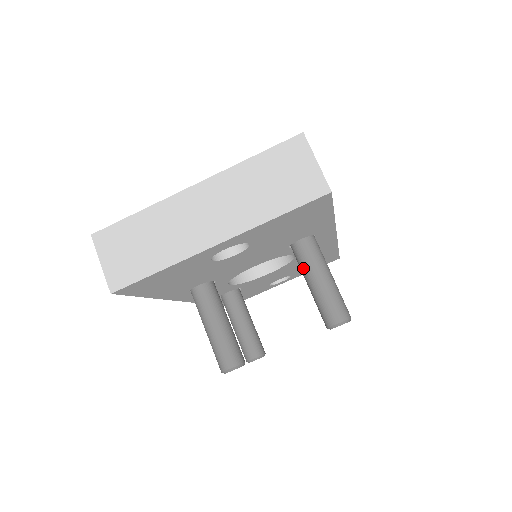
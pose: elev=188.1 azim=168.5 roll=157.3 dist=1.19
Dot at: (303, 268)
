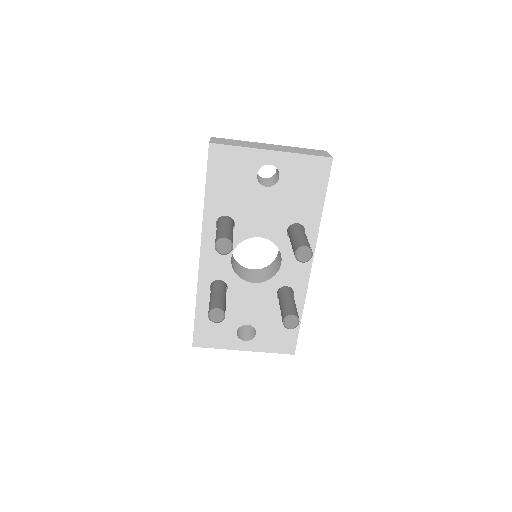
Dot at: (293, 232)
